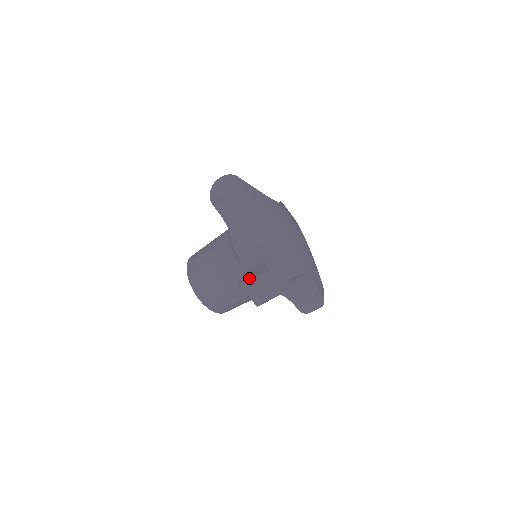
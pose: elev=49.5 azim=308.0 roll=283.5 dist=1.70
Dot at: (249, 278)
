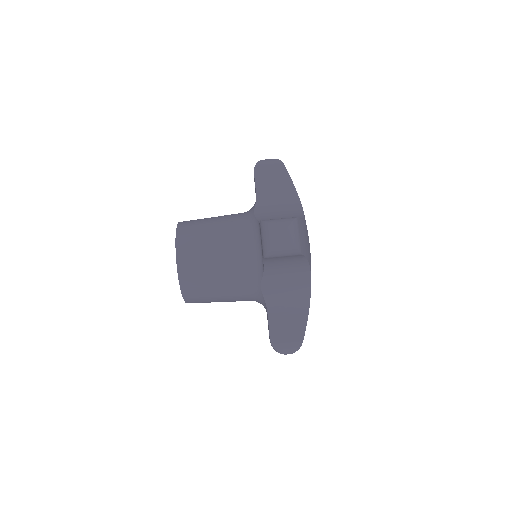
Dot at: occluded
